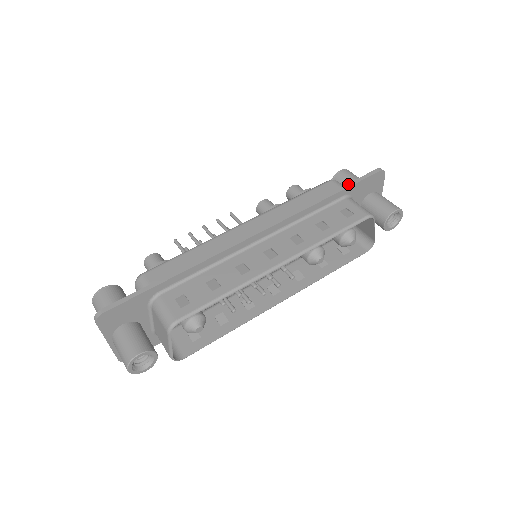
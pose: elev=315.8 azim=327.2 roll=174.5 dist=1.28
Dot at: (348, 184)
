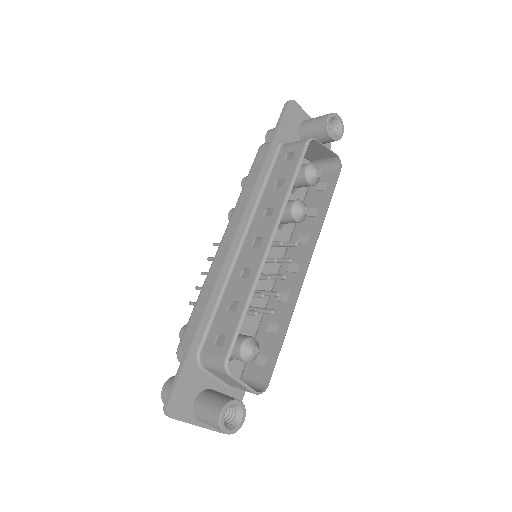
Dot at: (272, 136)
